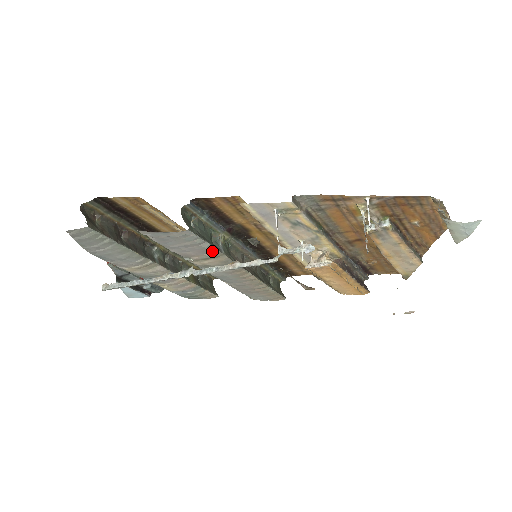
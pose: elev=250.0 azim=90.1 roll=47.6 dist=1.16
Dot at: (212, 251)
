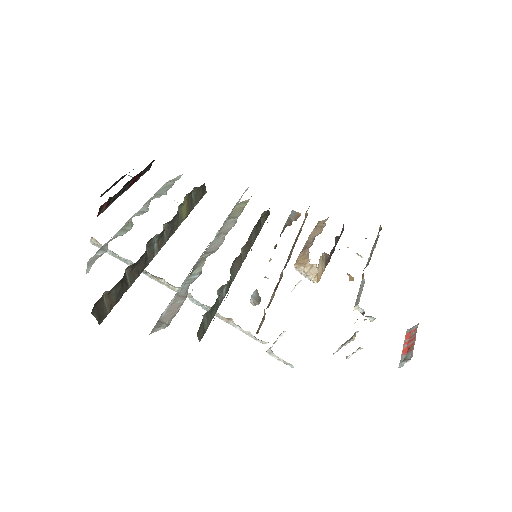
Dot at: occluded
